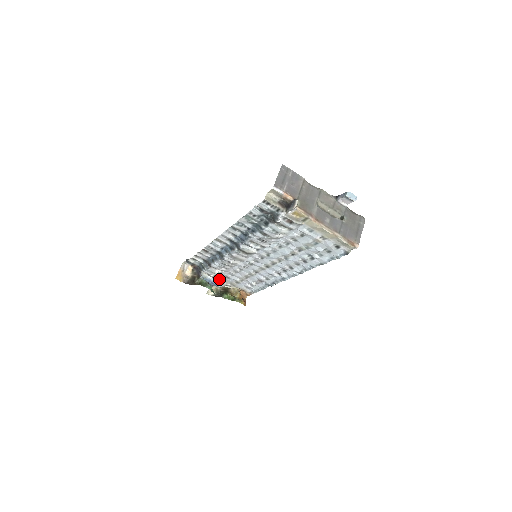
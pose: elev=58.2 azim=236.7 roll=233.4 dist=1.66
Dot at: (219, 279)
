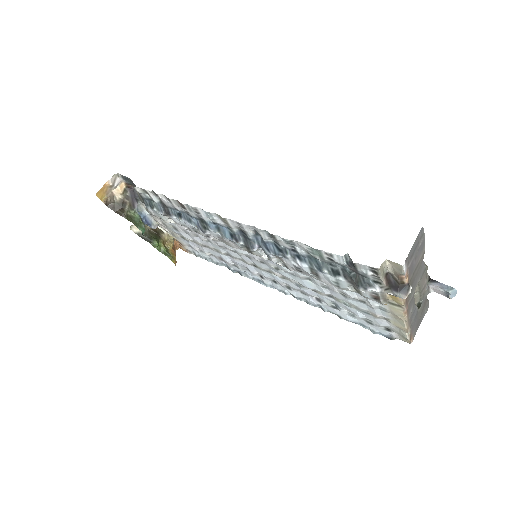
Dot at: (158, 219)
